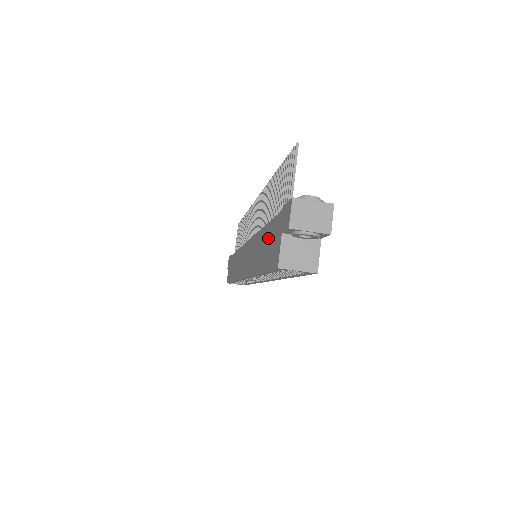
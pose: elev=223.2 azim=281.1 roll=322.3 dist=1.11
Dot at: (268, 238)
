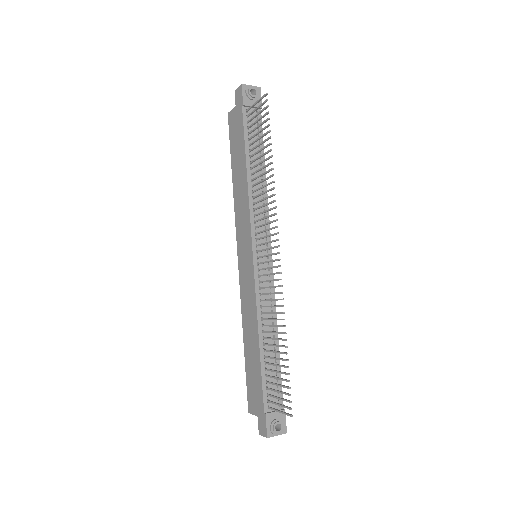
Dot at: (255, 374)
